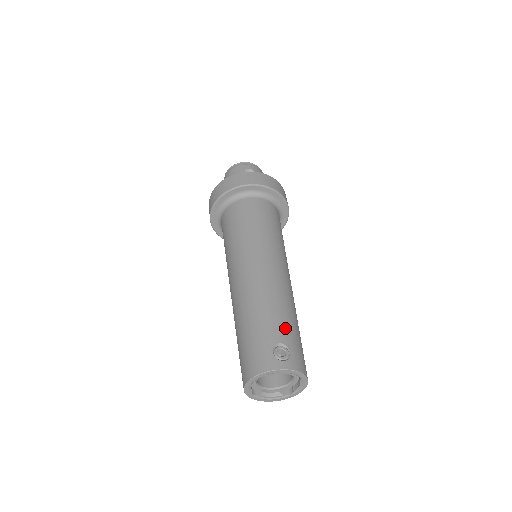
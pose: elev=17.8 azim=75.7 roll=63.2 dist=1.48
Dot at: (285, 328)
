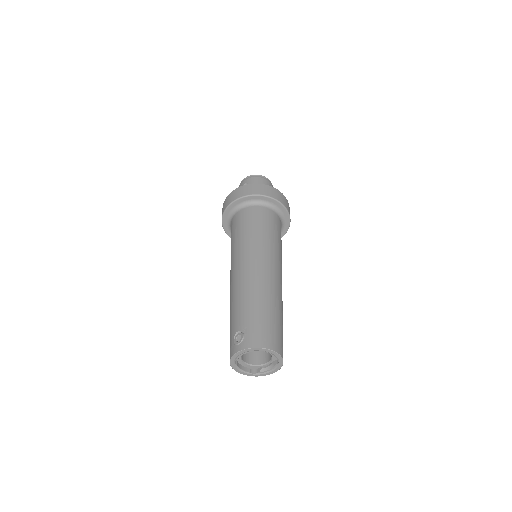
Dot at: (243, 316)
